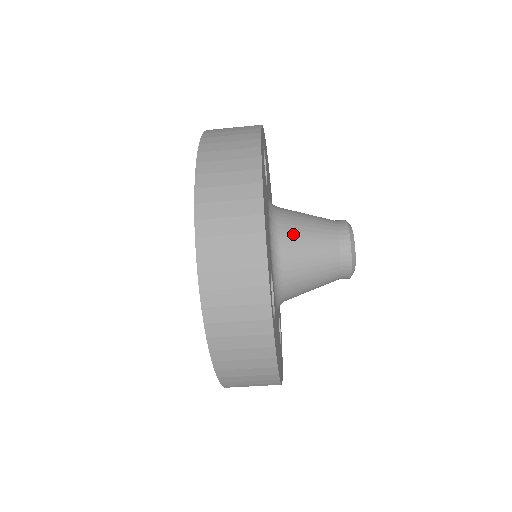
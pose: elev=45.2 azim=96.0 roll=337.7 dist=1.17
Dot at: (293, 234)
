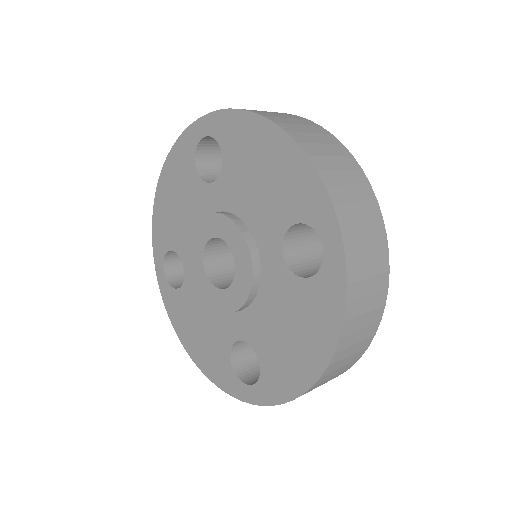
Dot at: occluded
